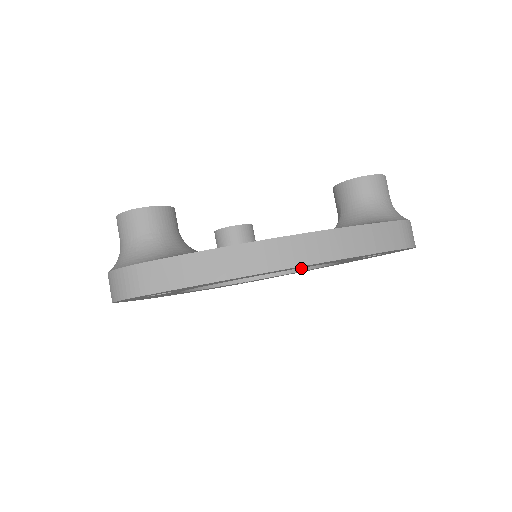
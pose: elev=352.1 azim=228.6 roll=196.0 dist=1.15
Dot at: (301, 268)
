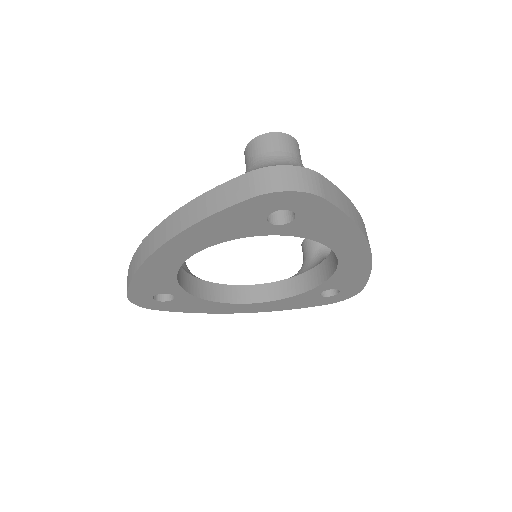
Dot at: (231, 300)
